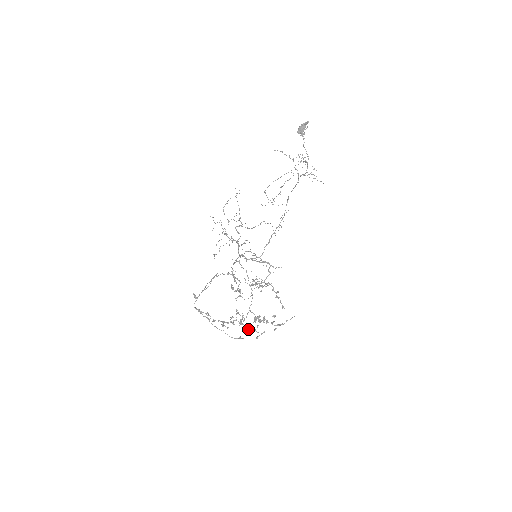
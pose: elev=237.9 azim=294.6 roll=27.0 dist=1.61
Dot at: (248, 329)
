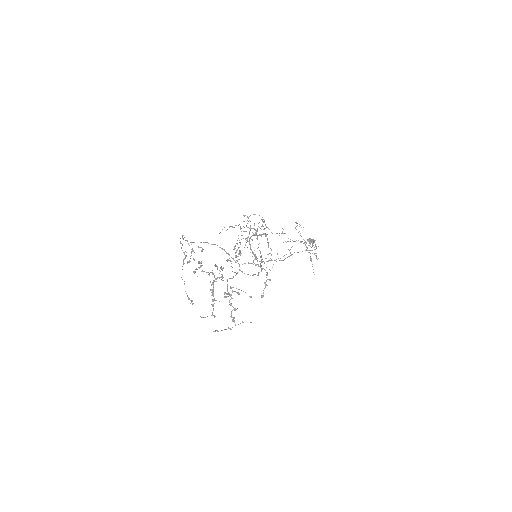
Dot at: (212, 294)
